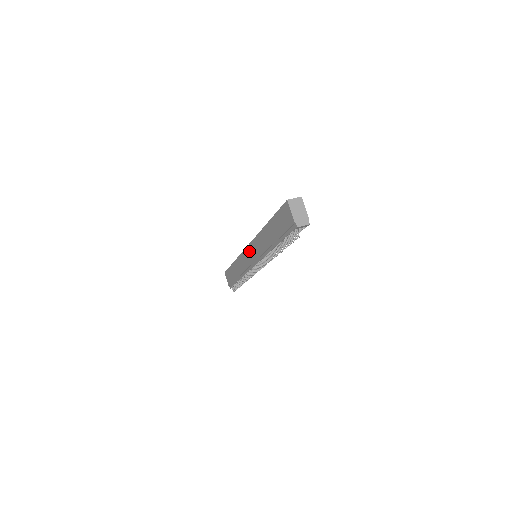
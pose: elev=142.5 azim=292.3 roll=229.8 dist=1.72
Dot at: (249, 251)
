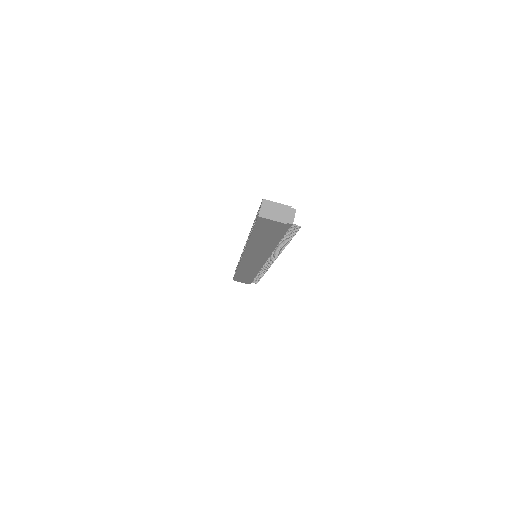
Dot at: (248, 260)
